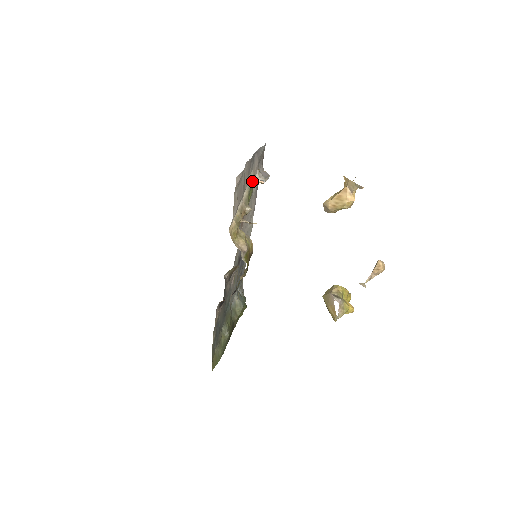
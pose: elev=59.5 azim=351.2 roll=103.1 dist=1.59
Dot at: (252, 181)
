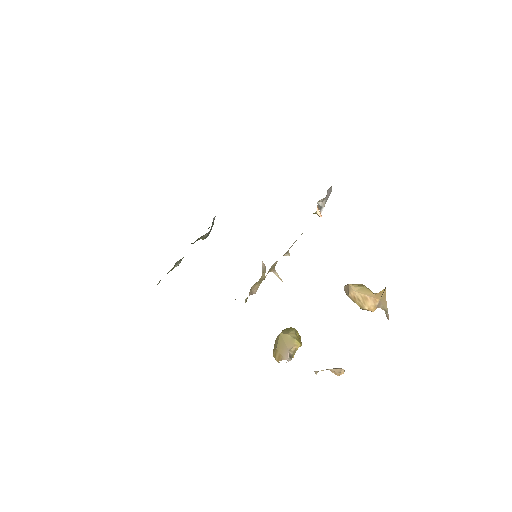
Dot at: occluded
